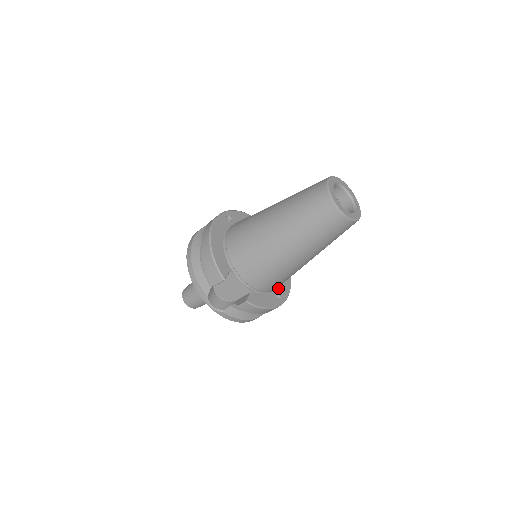
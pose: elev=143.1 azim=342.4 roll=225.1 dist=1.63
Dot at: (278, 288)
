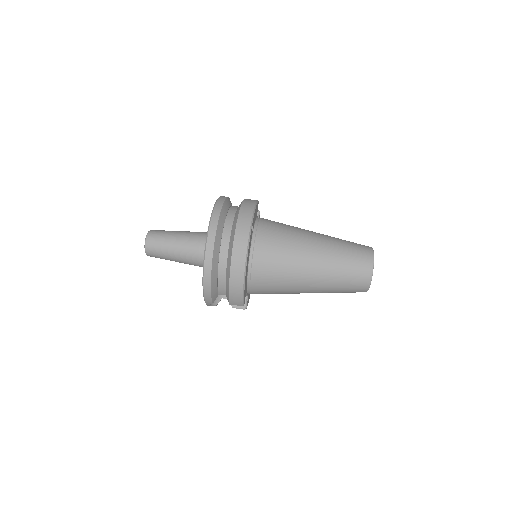
Dot at: occluded
